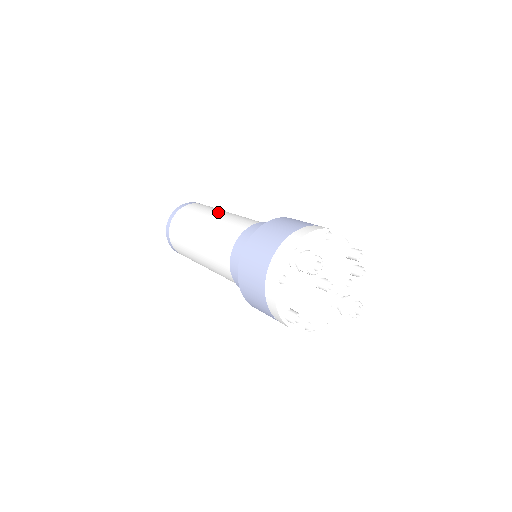
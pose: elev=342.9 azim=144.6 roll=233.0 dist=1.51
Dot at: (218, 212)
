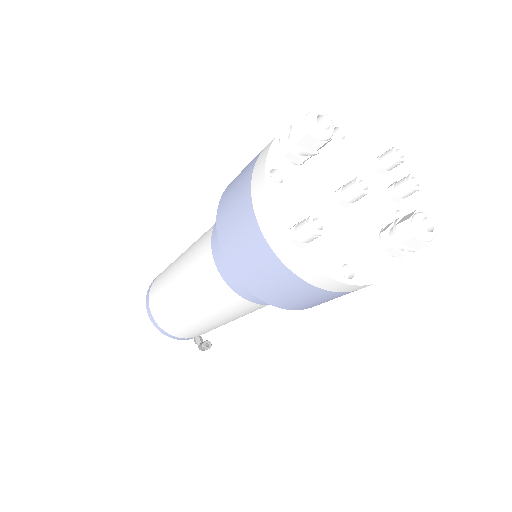
Dot at: occluded
